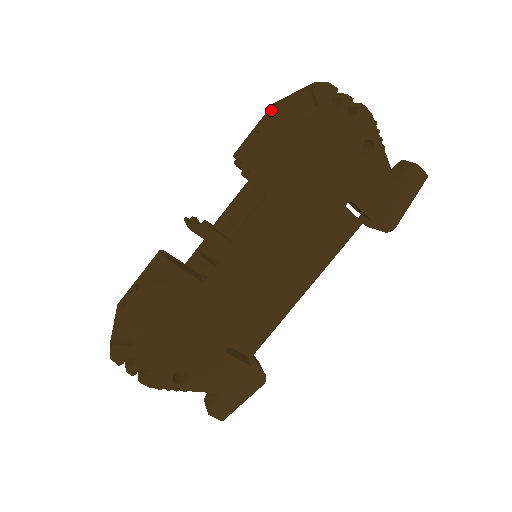
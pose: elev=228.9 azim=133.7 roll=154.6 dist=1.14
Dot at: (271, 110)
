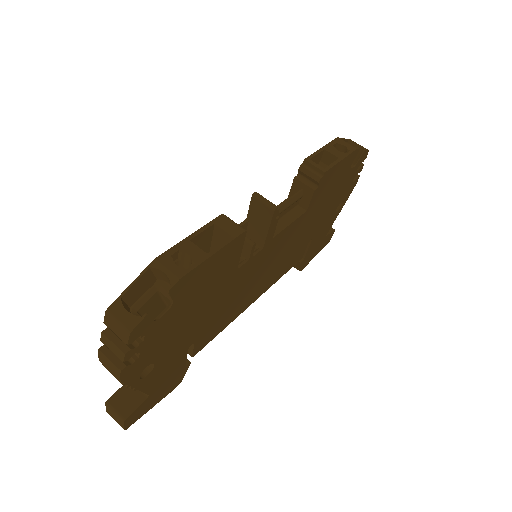
Dot at: (341, 143)
